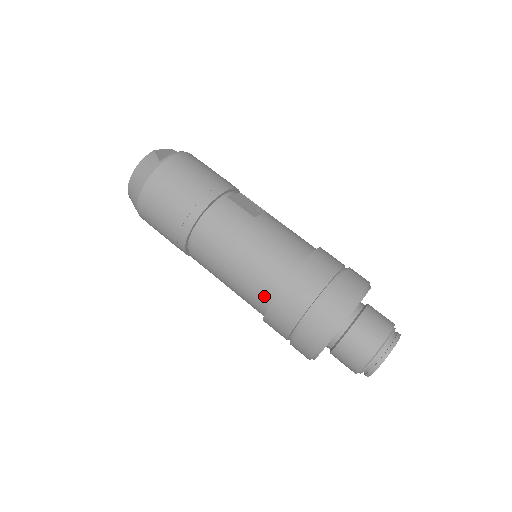
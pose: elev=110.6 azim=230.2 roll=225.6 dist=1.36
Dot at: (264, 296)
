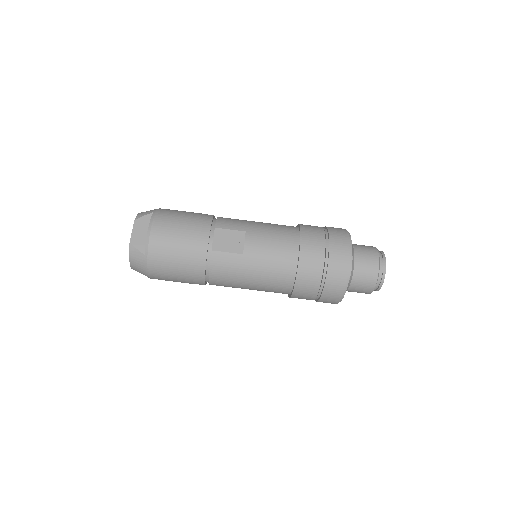
Dot at: (282, 293)
